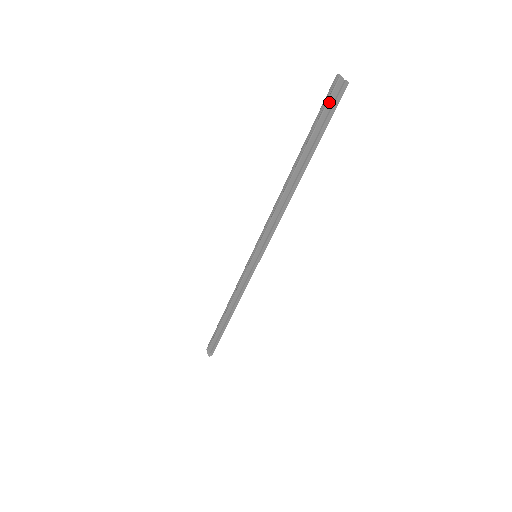
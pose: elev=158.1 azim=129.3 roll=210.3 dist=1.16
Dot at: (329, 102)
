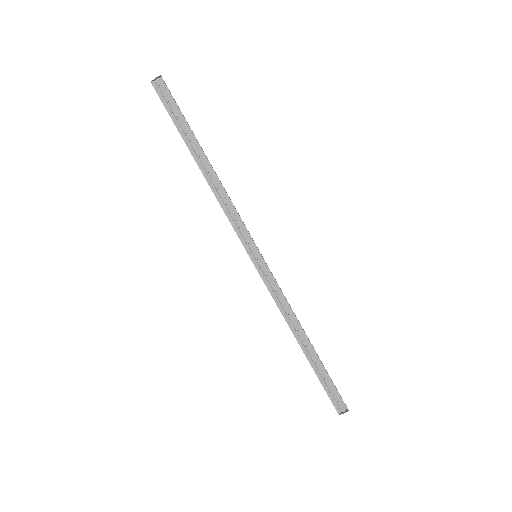
Dot at: (165, 101)
